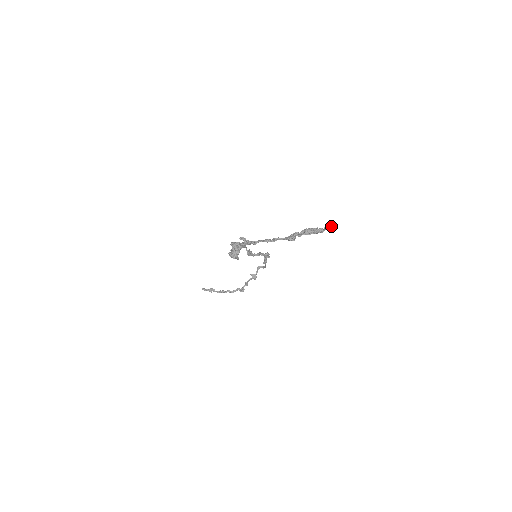
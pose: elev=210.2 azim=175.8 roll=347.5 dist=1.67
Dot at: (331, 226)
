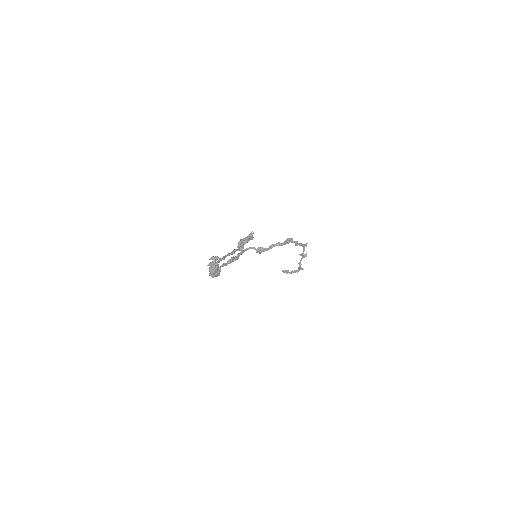
Dot at: (252, 233)
